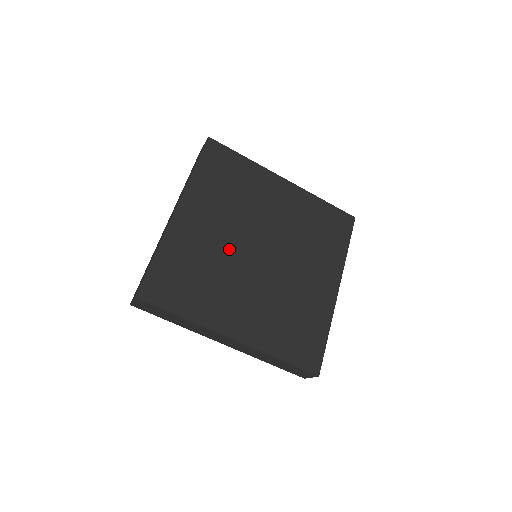
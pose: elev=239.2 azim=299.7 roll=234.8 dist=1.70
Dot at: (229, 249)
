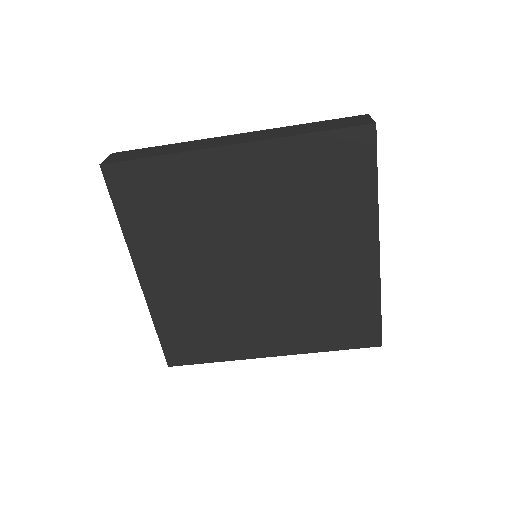
Dot at: (218, 284)
